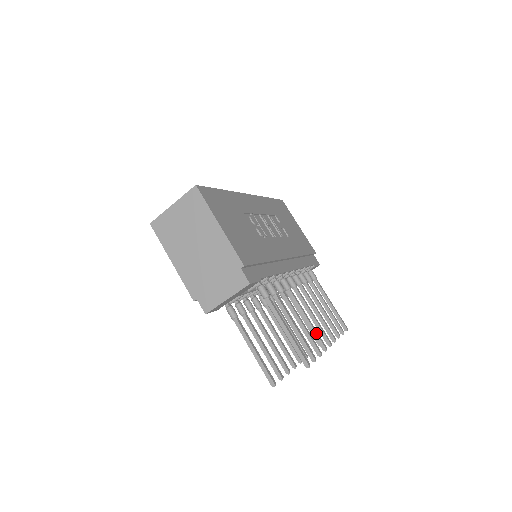
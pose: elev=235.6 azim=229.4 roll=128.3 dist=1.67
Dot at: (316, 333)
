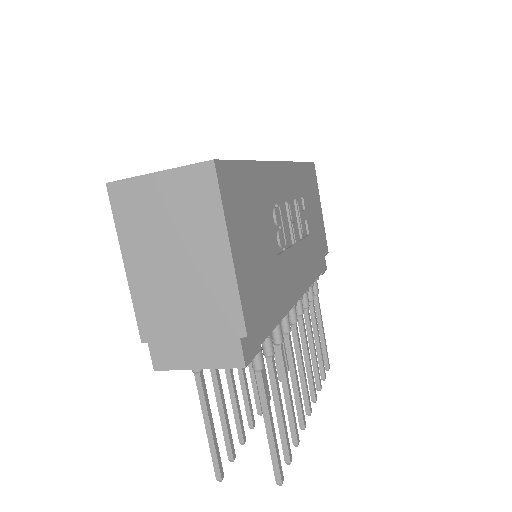
Dot at: (300, 404)
